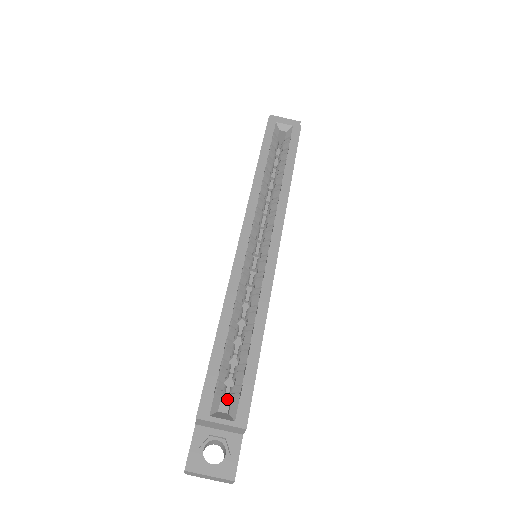
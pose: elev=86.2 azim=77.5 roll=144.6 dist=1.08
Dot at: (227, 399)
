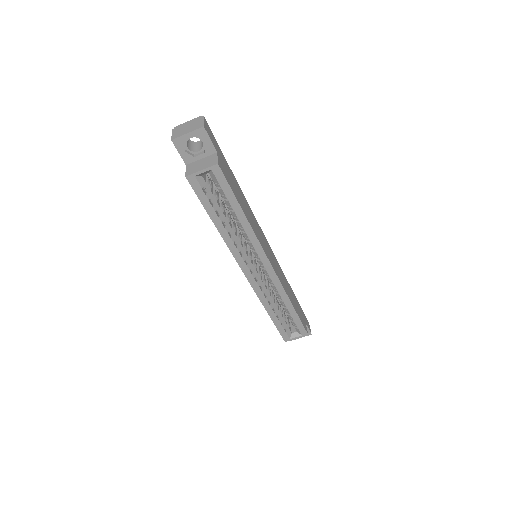
Dot at: occluded
